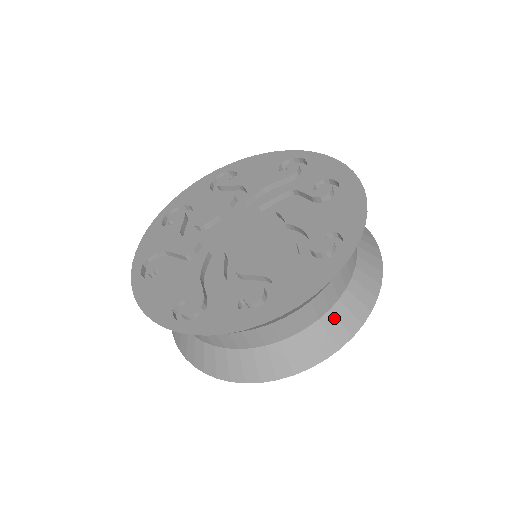
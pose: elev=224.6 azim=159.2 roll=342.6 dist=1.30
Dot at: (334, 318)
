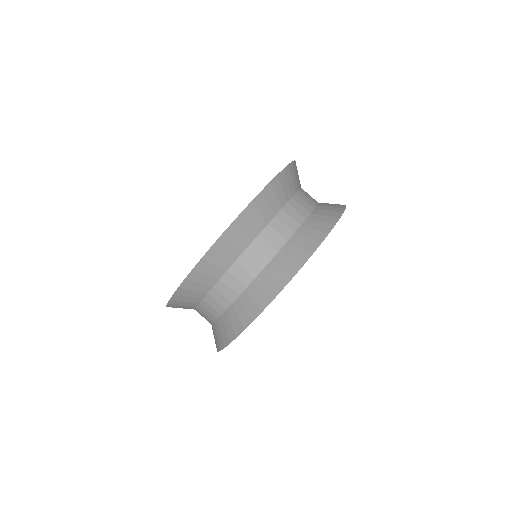
Dot at: (258, 285)
